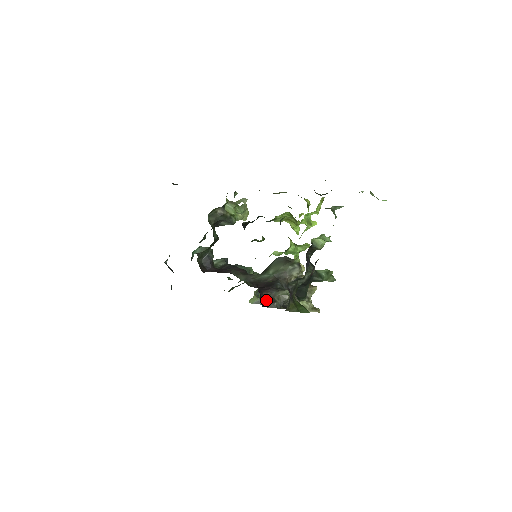
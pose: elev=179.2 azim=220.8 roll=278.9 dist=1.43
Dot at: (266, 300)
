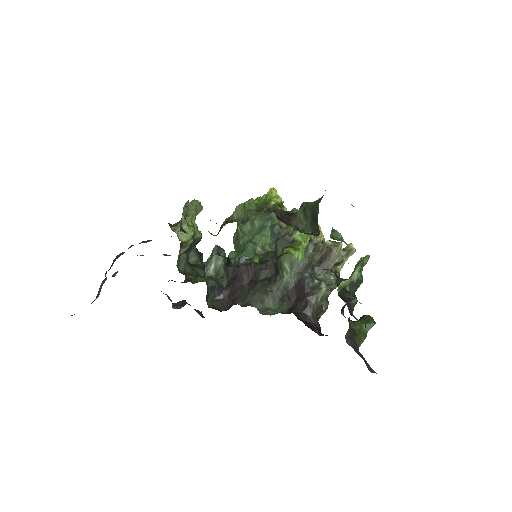
Dot at: (315, 318)
